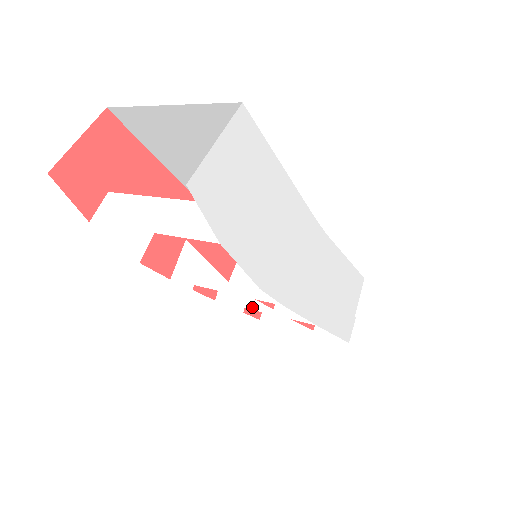
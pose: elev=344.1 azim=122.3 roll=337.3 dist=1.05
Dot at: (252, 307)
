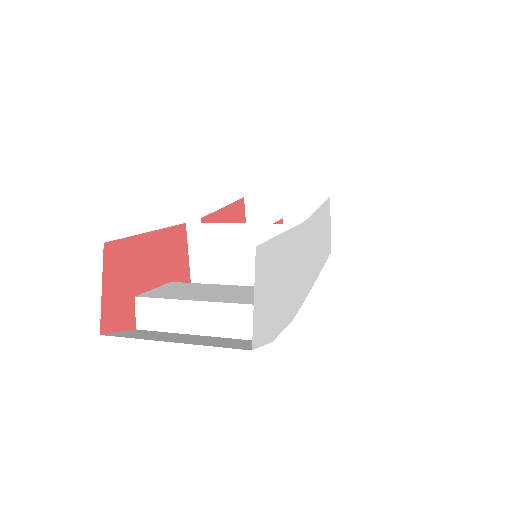
Dot at: occluded
